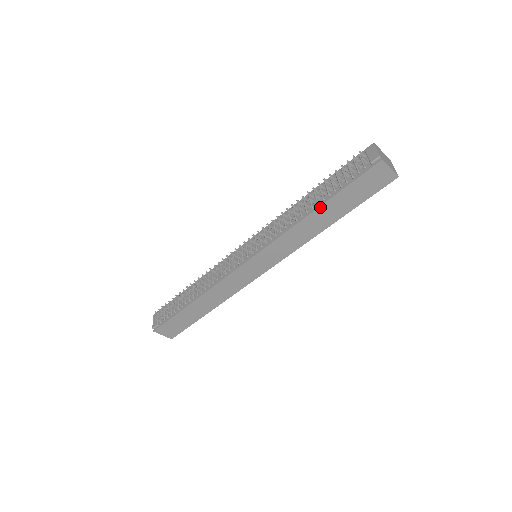
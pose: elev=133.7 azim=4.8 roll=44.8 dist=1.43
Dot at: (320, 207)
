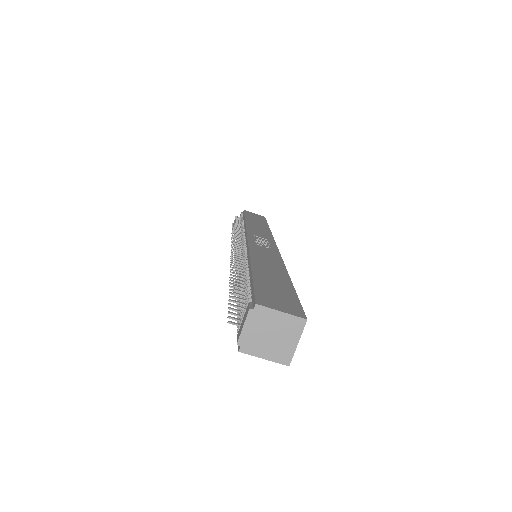
Dot at: occluded
